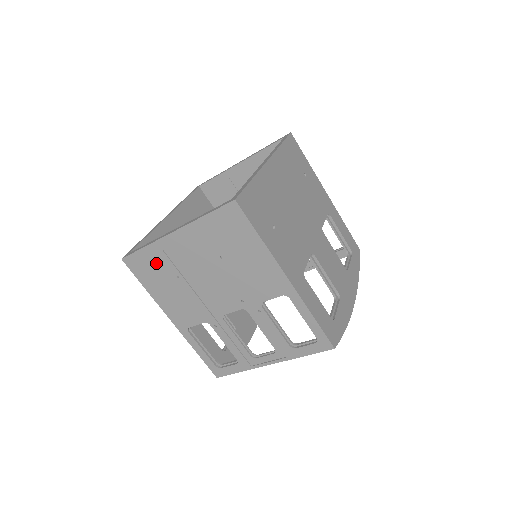
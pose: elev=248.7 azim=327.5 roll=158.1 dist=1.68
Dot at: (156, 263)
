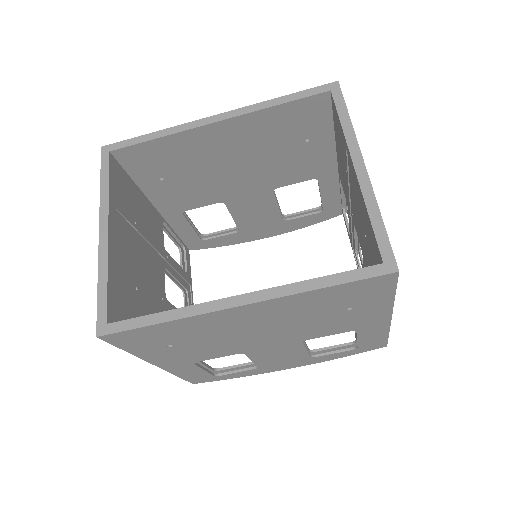
Dot at: occluded
